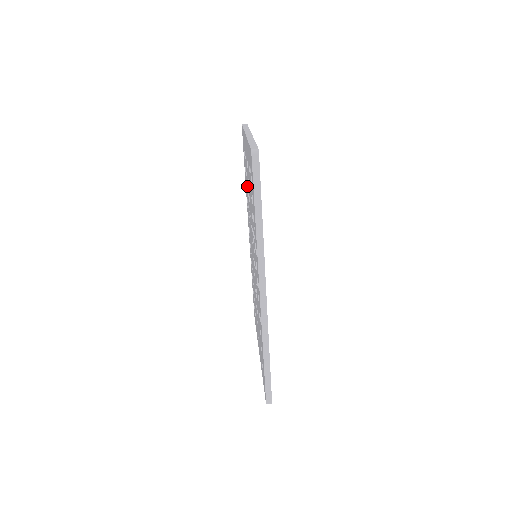
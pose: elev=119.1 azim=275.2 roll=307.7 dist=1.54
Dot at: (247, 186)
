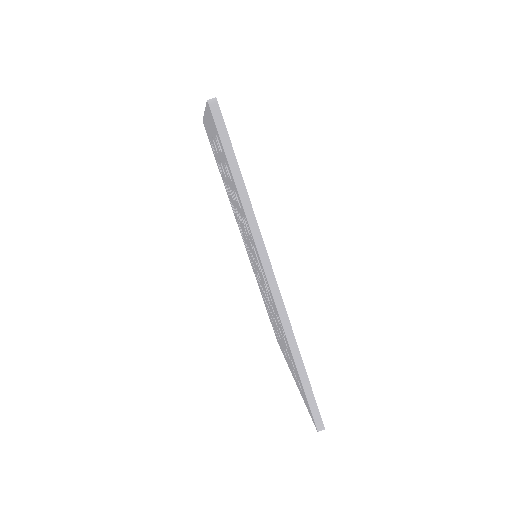
Dot at: (225, 181)
